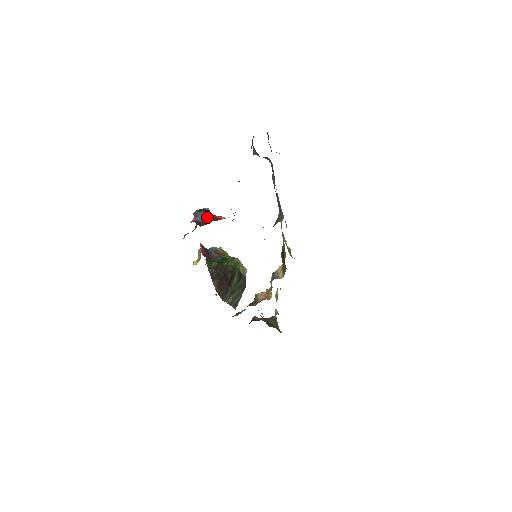
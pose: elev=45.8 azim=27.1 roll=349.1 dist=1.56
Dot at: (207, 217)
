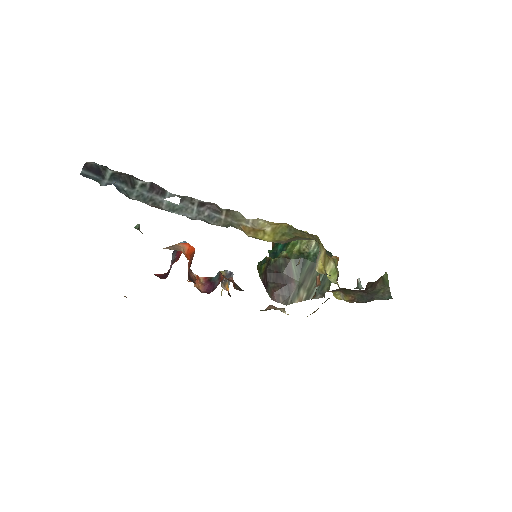
Dot at: occluded
